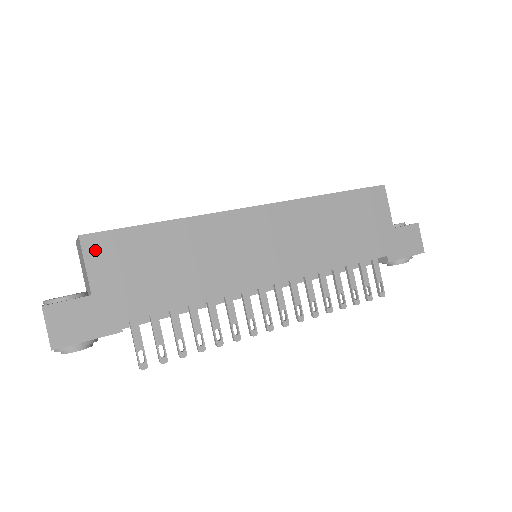
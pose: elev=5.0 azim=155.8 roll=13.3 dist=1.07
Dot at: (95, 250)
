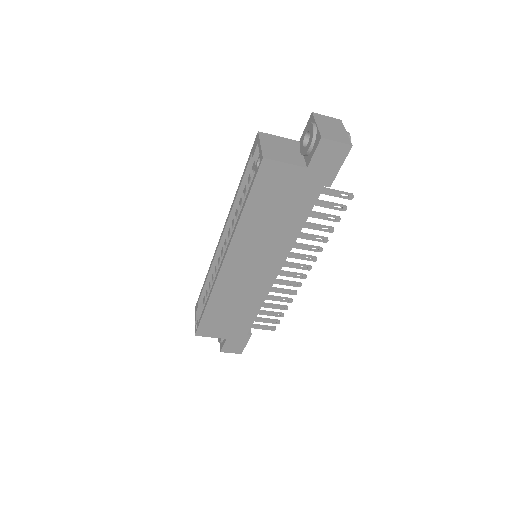
Dot at: (205, 333)
